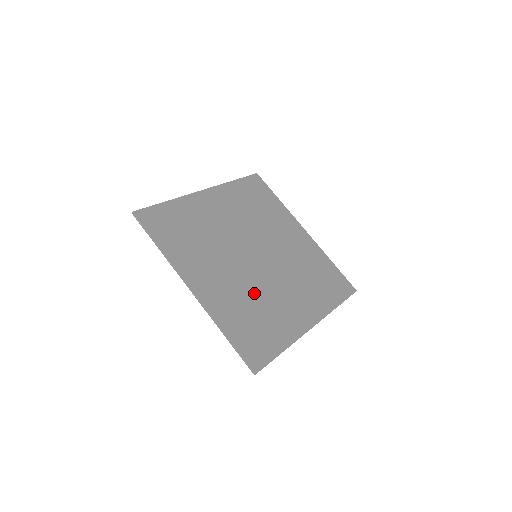
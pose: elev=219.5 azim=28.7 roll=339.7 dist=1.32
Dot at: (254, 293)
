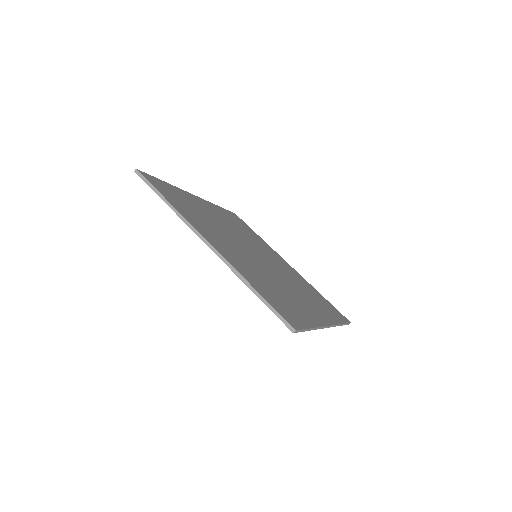
Dot at: (266, 275)
